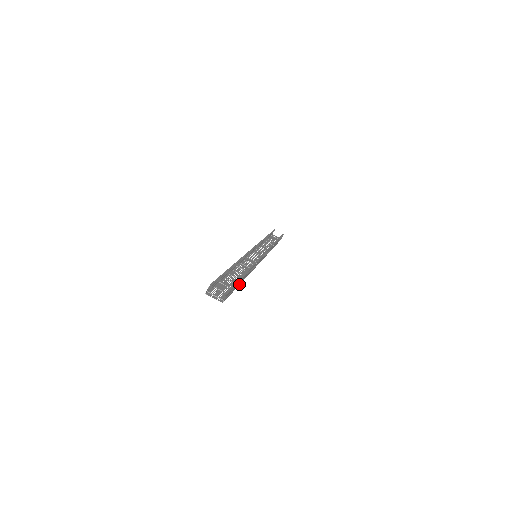
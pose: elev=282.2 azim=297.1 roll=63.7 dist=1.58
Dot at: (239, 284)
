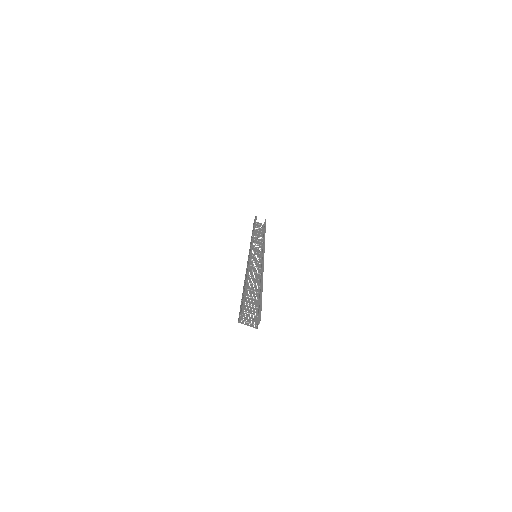
Dot at: occluded
